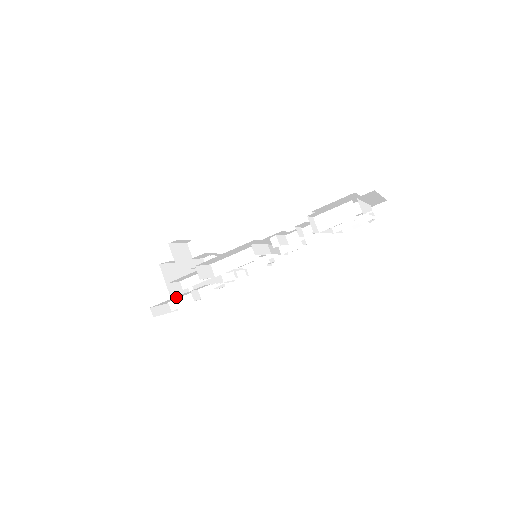
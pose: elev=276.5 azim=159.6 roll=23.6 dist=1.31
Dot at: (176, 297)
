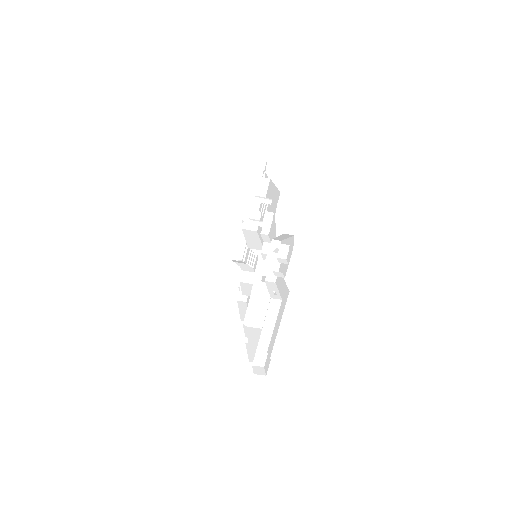
Dot at: occluded
